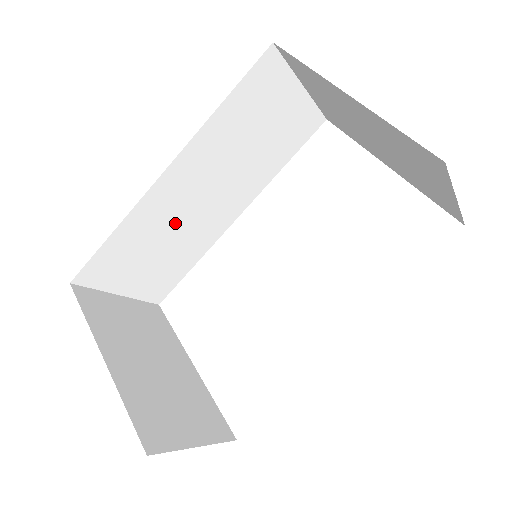
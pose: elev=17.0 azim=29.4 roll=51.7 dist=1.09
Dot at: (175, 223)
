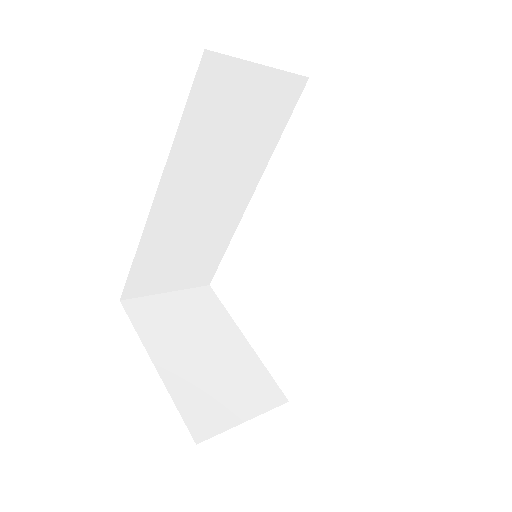
Dot at: (189, 228)
